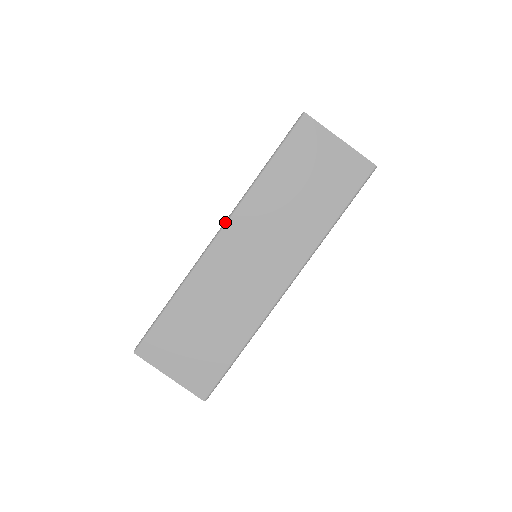
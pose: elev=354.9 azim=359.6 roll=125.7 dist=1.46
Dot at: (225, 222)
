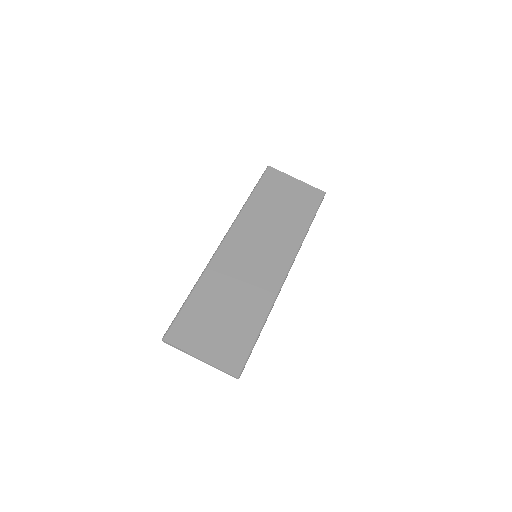
Dot at: (228, 231)
